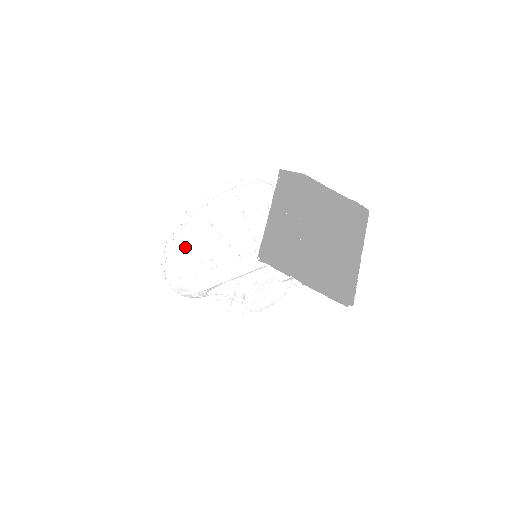
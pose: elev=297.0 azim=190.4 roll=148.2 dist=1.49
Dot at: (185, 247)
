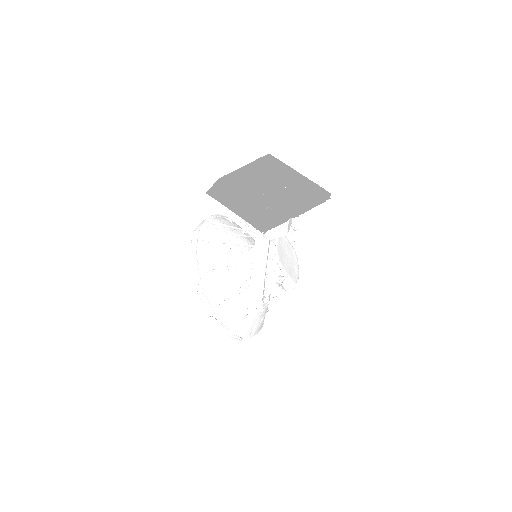
Dot at: (220, 300)
